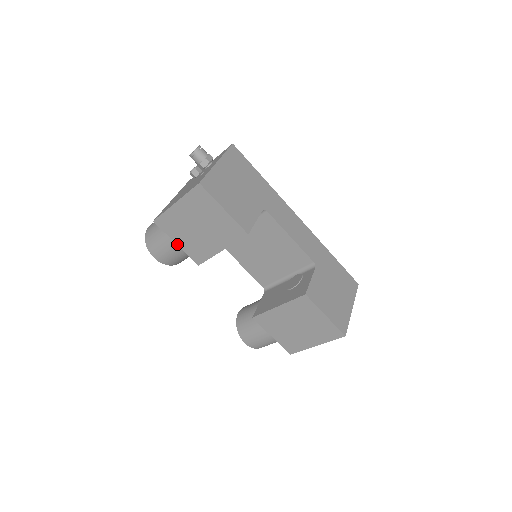
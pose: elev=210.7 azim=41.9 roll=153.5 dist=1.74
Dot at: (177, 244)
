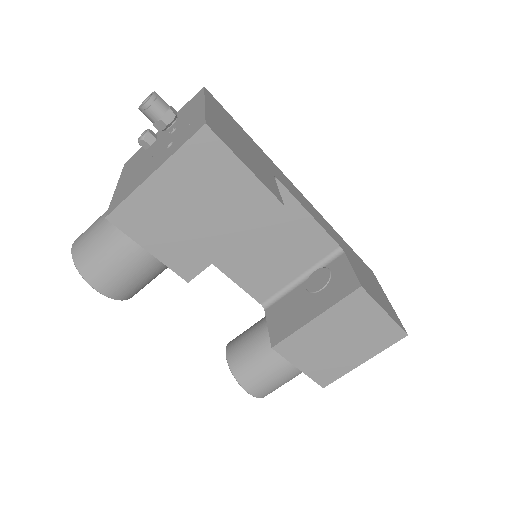
Dot at: (150, 252)
